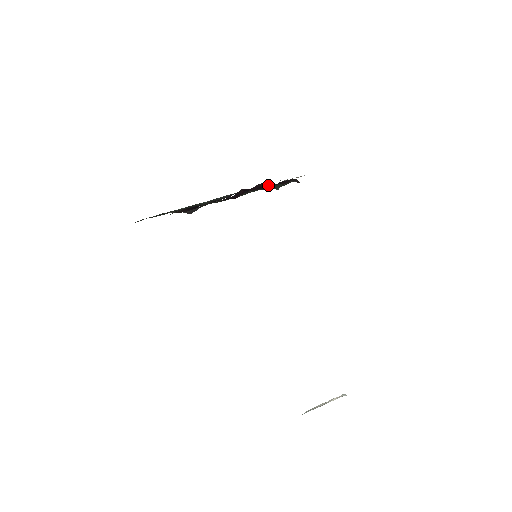
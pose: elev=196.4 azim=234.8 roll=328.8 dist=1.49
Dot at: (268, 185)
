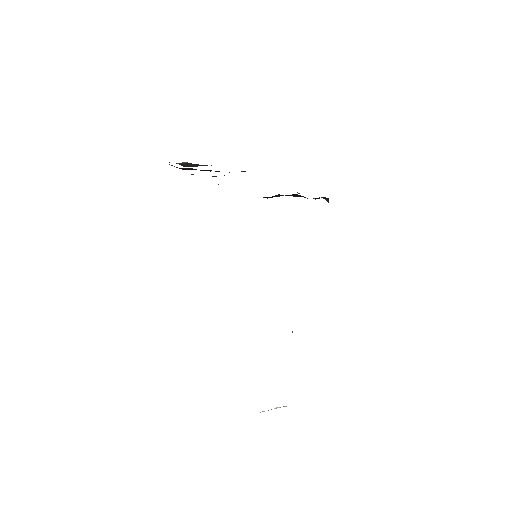
Dot at: (303, 196)
